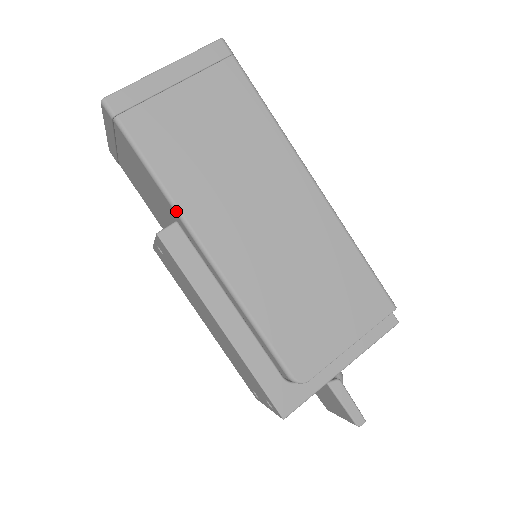
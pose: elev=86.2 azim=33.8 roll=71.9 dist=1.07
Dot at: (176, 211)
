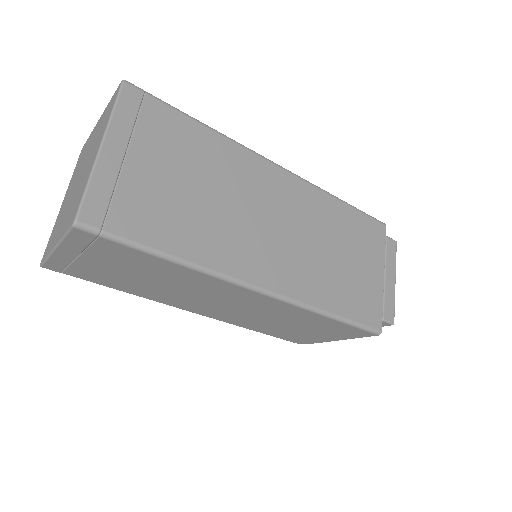
Dot at: (156, 301)
